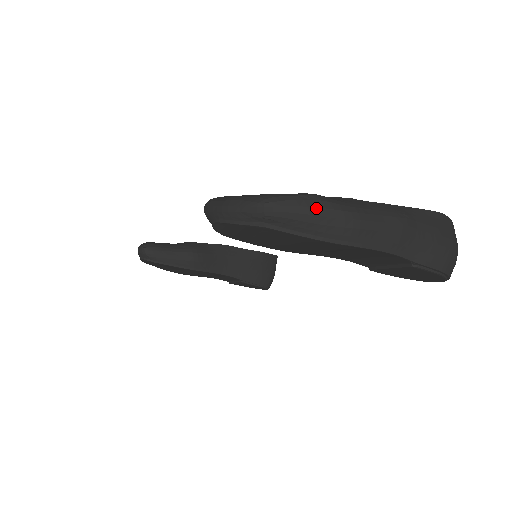
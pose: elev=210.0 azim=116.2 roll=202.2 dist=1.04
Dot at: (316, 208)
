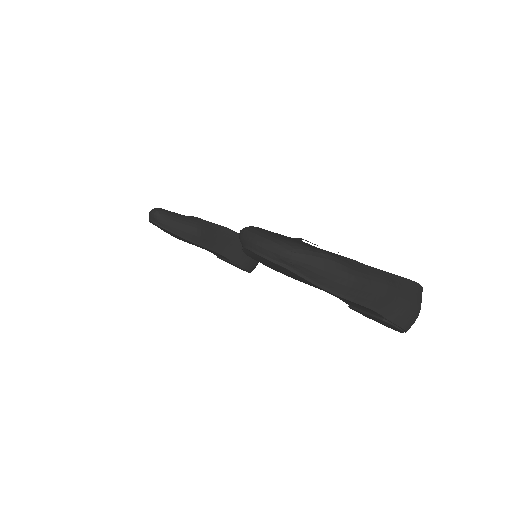
Dot at: (330, 267)
